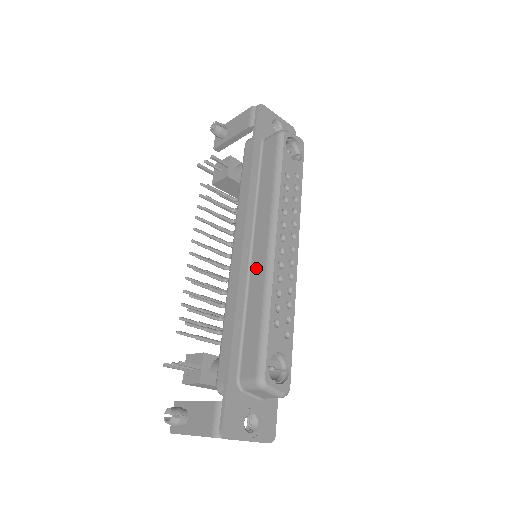
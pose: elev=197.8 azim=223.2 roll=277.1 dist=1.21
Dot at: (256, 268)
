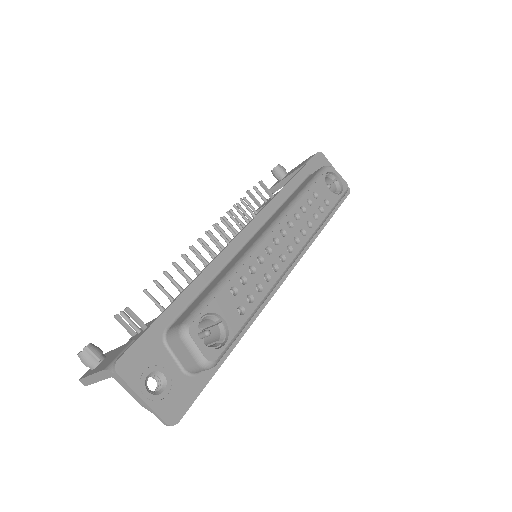
Dot at: (244, 248)
